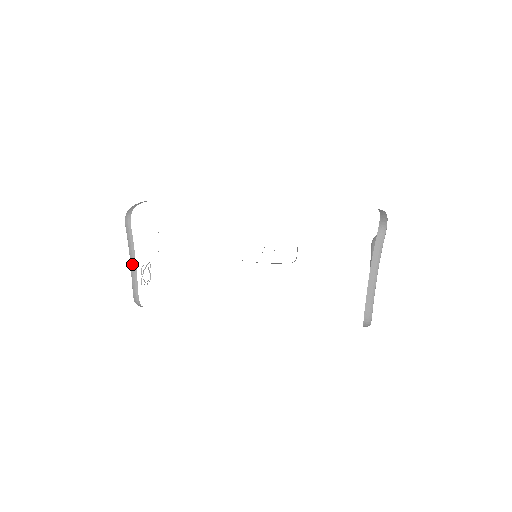
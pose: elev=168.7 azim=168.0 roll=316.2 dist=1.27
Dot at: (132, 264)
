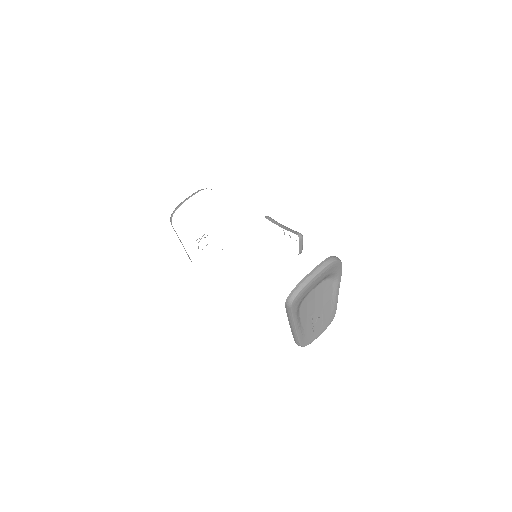
Dot at: (183, 246)
